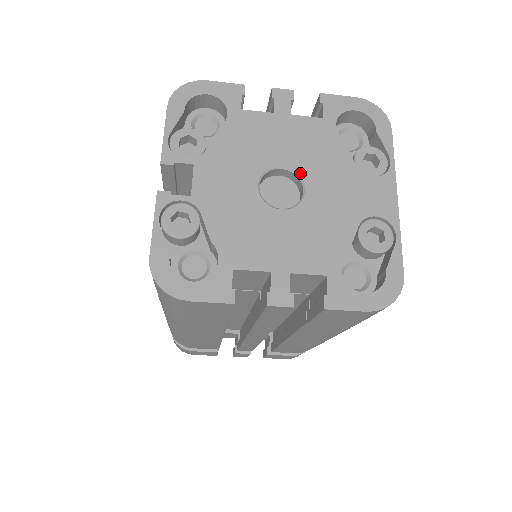
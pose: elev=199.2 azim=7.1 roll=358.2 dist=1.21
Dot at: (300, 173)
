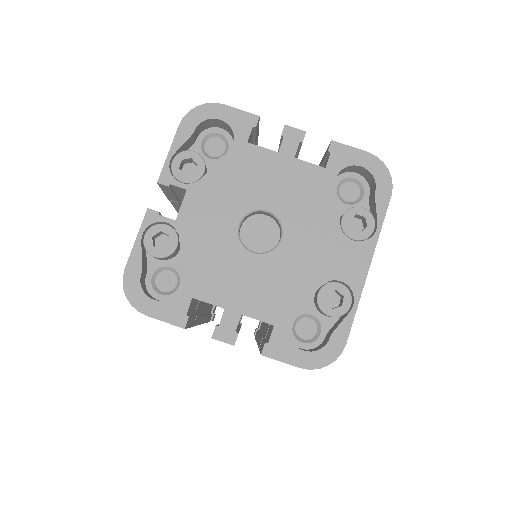
Dot at: (283, 221)
